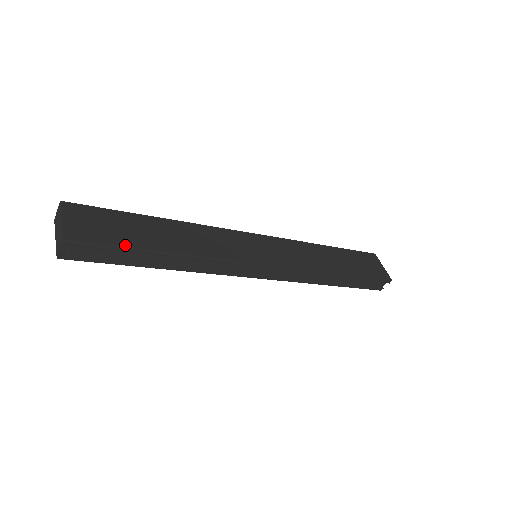
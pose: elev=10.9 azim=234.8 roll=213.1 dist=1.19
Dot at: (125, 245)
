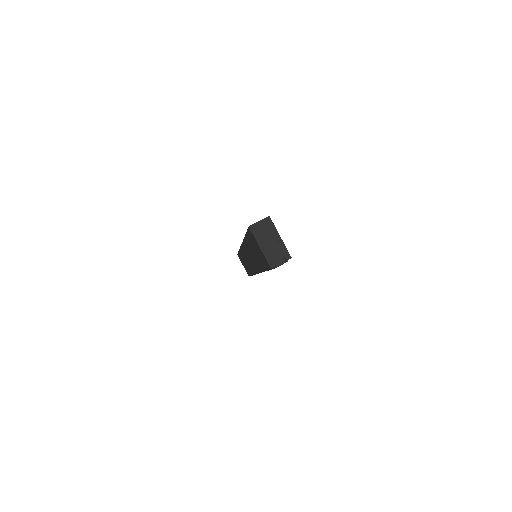
Dot at: occluded
